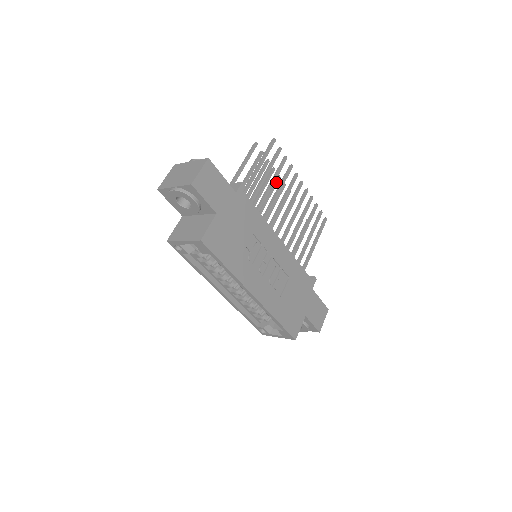
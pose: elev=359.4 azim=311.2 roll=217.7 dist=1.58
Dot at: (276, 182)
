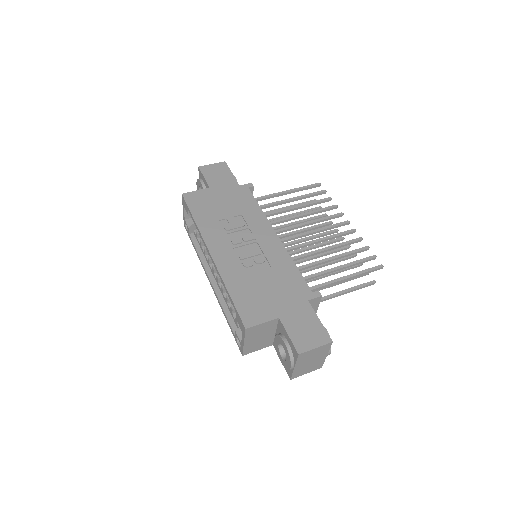
Dot at: (330, 231)
